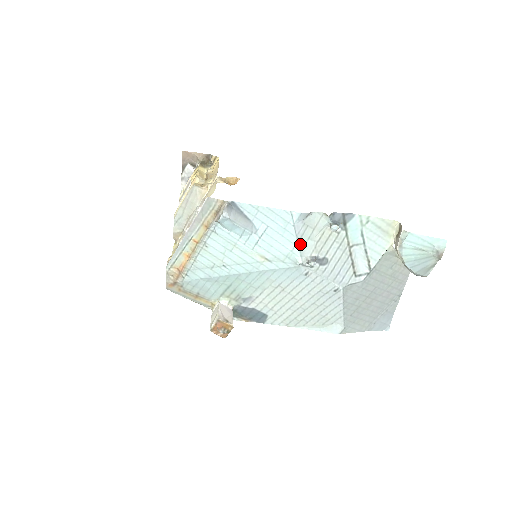
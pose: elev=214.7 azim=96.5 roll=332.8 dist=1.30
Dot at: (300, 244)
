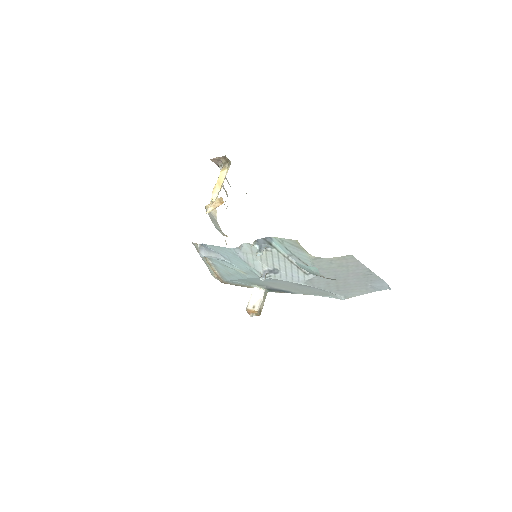
Dot at: (251, 265)
